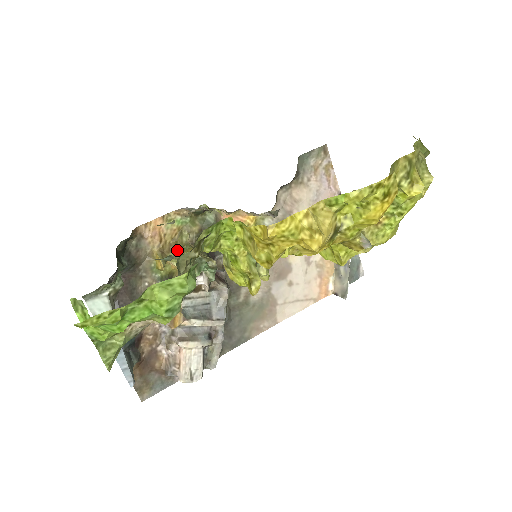
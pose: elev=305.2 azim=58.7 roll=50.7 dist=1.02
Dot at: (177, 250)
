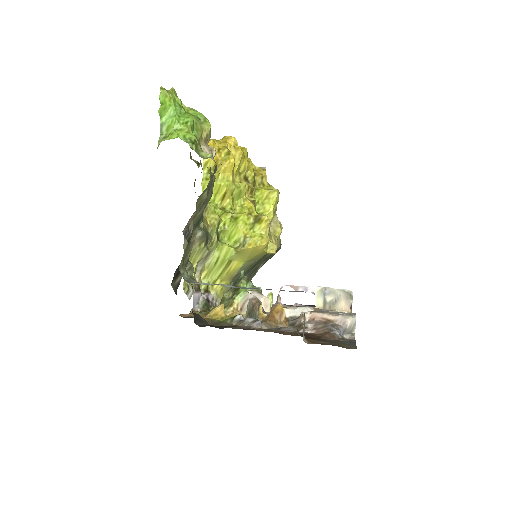
Dot at: occluded
